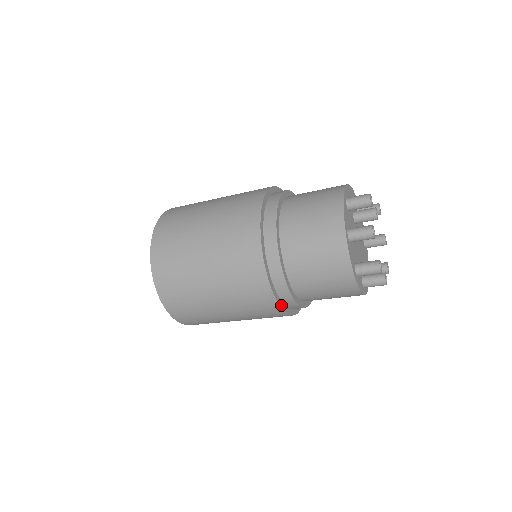
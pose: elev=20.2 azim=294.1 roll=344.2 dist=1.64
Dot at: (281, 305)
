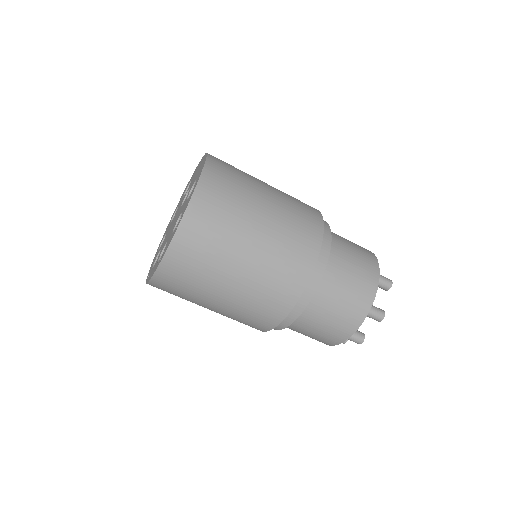
Dot at: occluded
